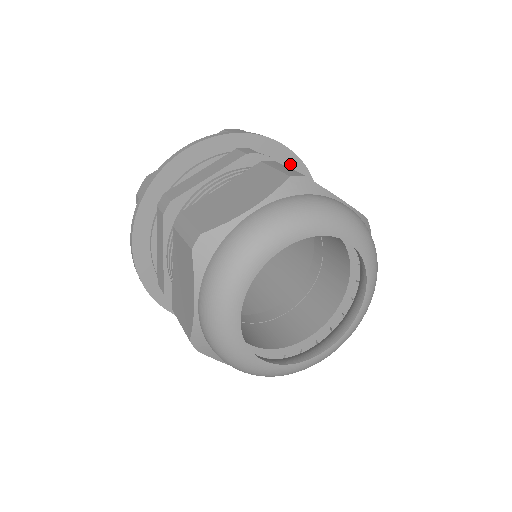
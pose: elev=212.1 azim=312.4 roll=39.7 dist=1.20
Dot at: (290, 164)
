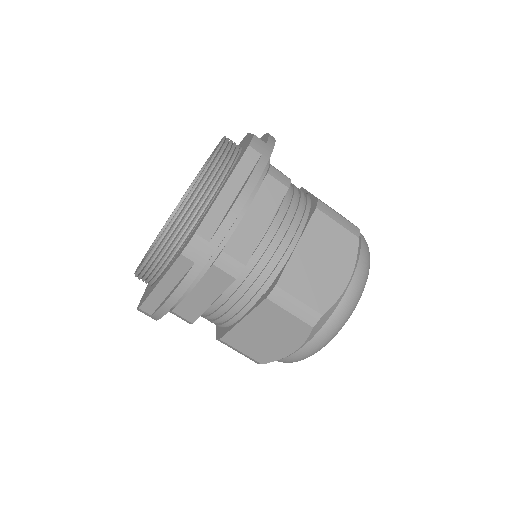
Dot at: occluded
